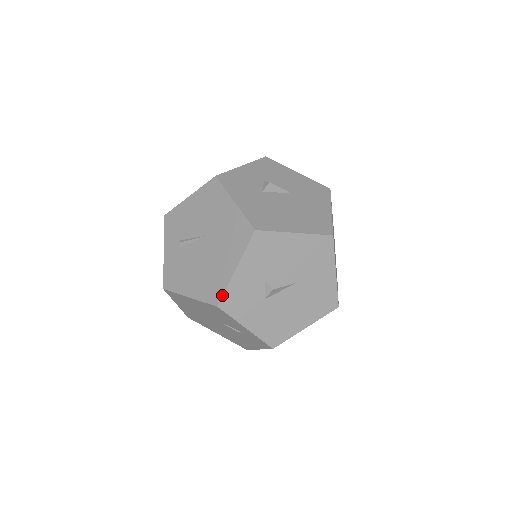
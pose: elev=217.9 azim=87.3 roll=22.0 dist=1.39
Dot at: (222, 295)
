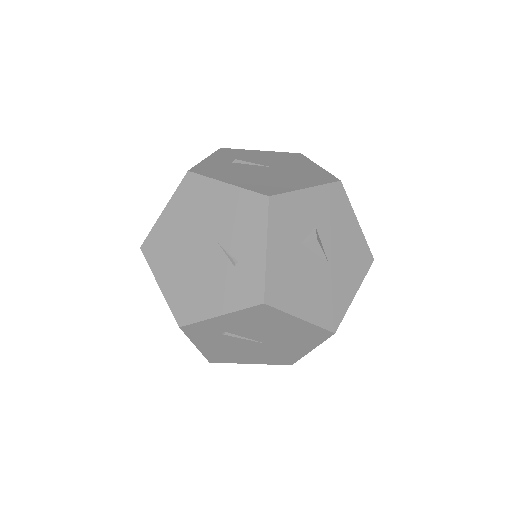
Dot at: (280, 193)
